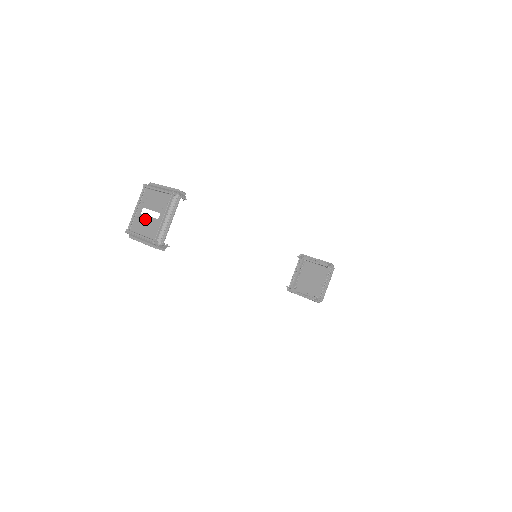
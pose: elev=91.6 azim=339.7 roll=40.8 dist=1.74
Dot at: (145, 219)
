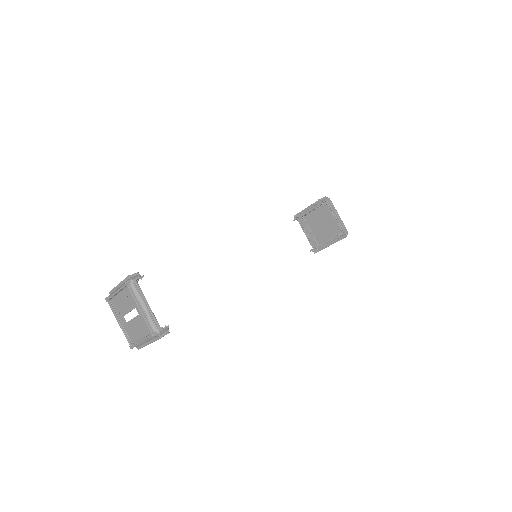
Dot at: (132, 324)
